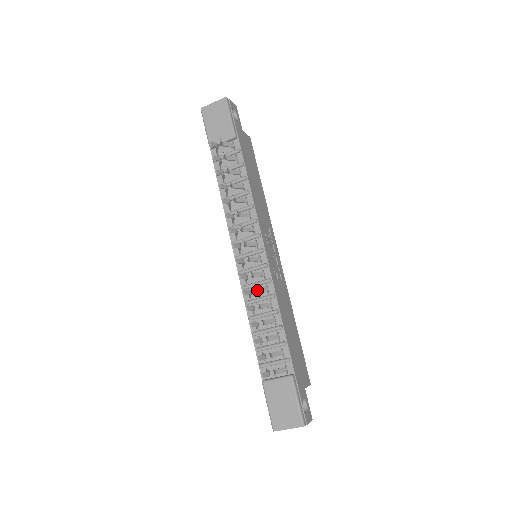
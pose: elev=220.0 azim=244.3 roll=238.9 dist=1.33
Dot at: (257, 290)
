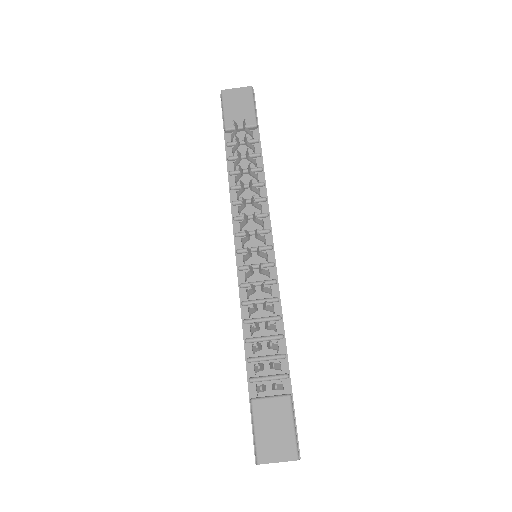
Dot at: occluded
